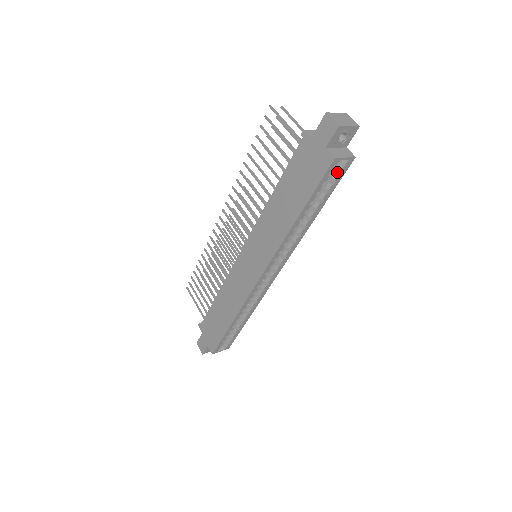
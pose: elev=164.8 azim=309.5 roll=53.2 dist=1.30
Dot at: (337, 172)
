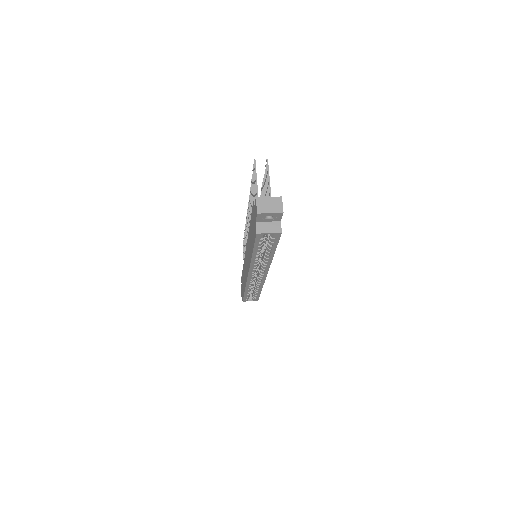
Dot at: occluded
